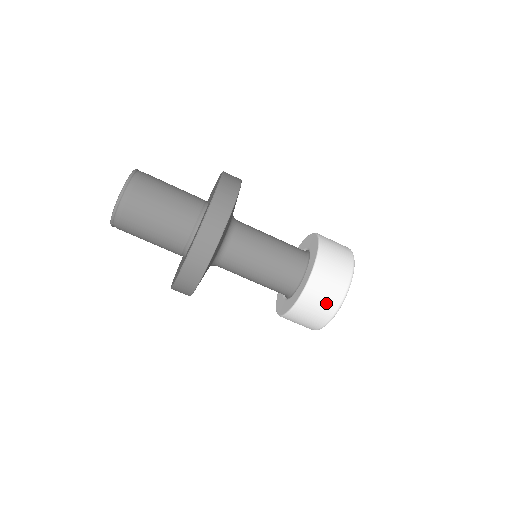
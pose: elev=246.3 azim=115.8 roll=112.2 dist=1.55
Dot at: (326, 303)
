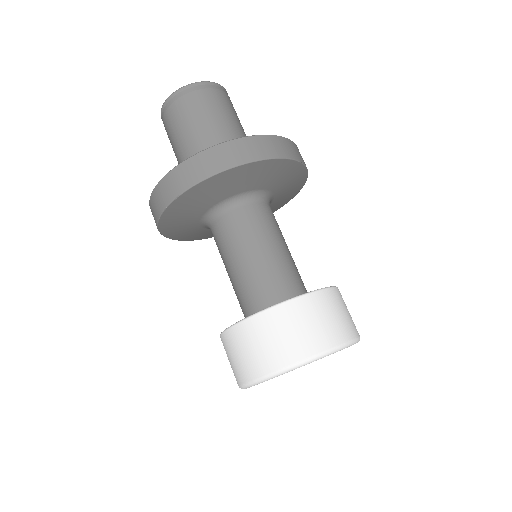
Dot at: (334, 325)
